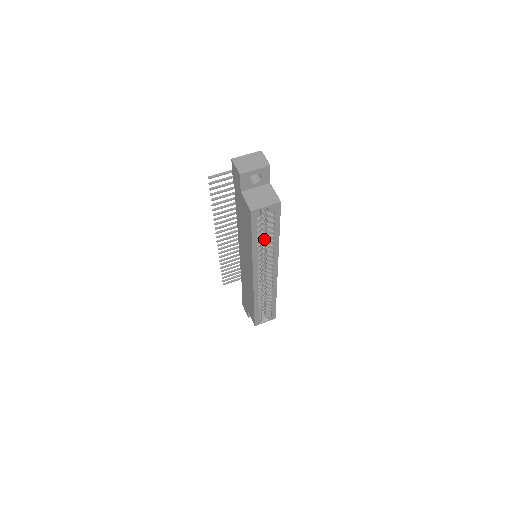
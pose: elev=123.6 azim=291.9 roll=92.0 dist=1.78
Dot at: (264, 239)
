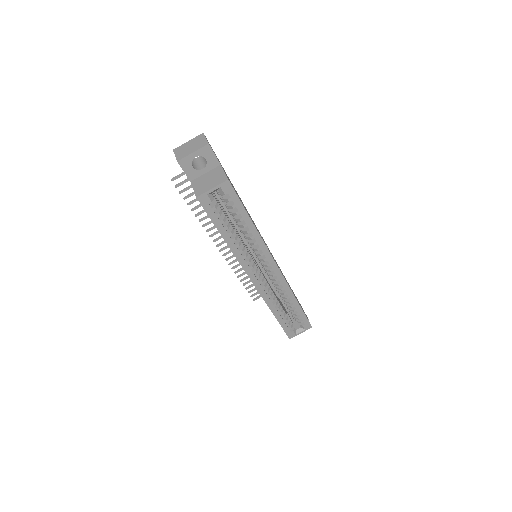
Dot at: (242, 231)
